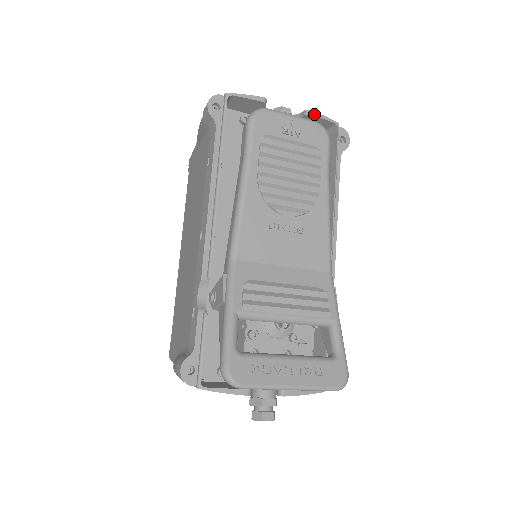
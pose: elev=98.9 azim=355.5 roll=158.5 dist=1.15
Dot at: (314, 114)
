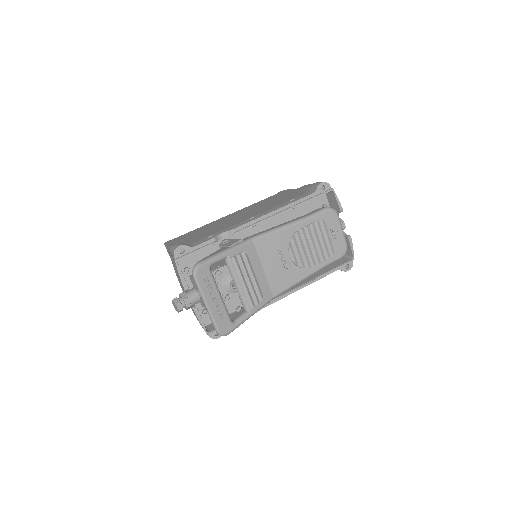
Dot at: (351, 242)
